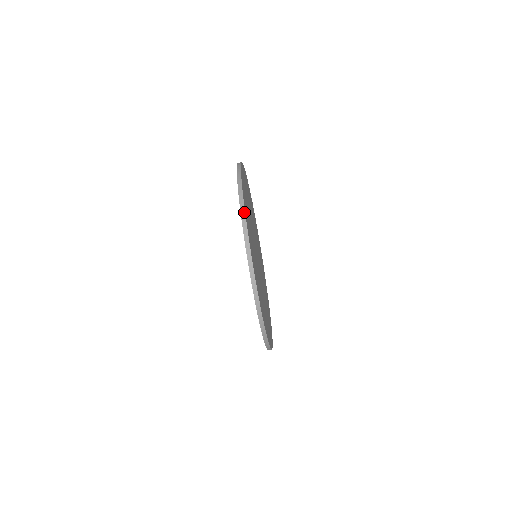
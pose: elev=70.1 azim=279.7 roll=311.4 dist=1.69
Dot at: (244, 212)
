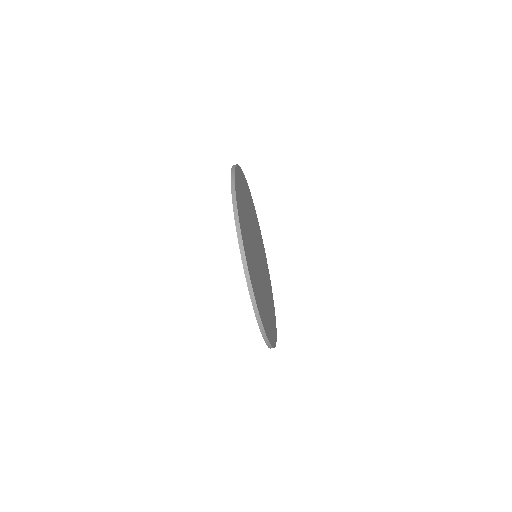
Dot at: (235, 198)
